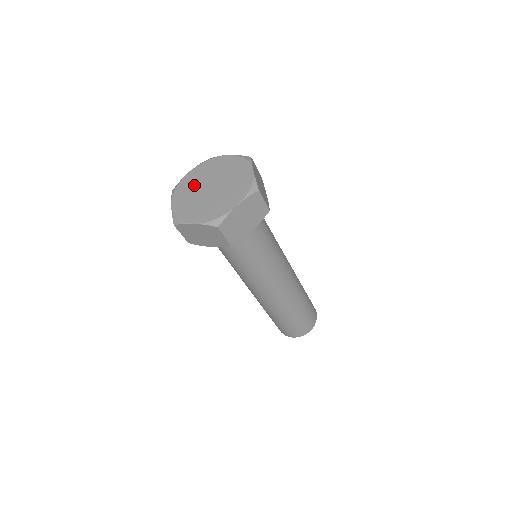
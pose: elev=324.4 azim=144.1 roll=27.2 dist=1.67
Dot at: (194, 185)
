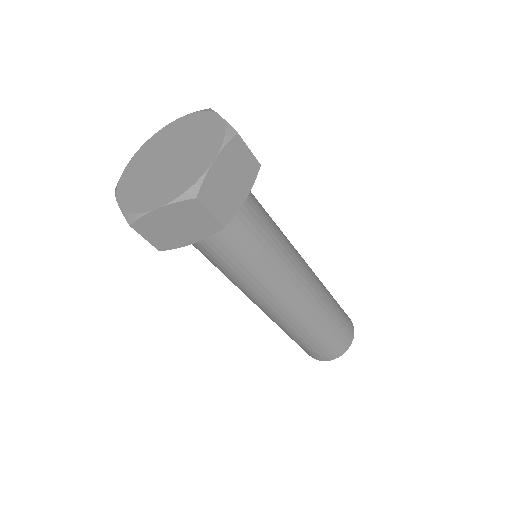
Dot at: (143, 168)
